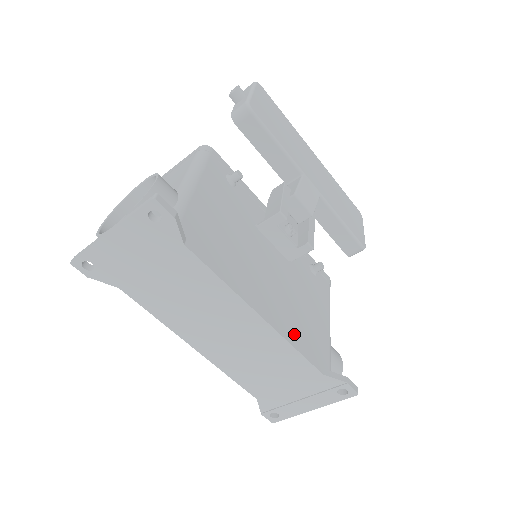
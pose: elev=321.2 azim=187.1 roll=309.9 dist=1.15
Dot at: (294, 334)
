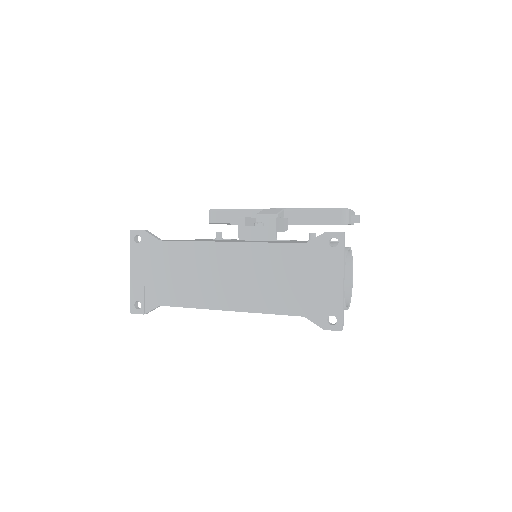
Dot at: occluded
